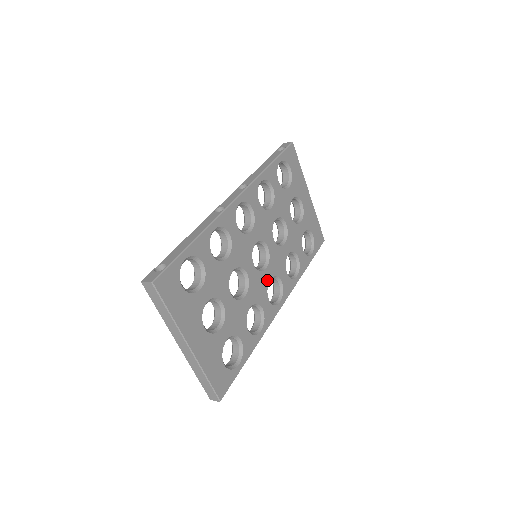
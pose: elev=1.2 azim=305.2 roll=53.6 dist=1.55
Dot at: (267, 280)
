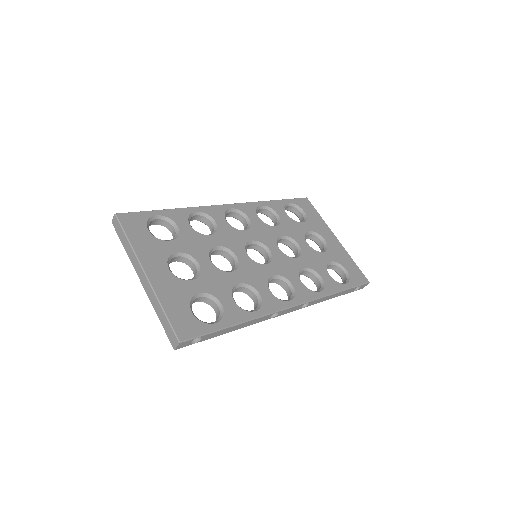
Dot at: (268, 274)
